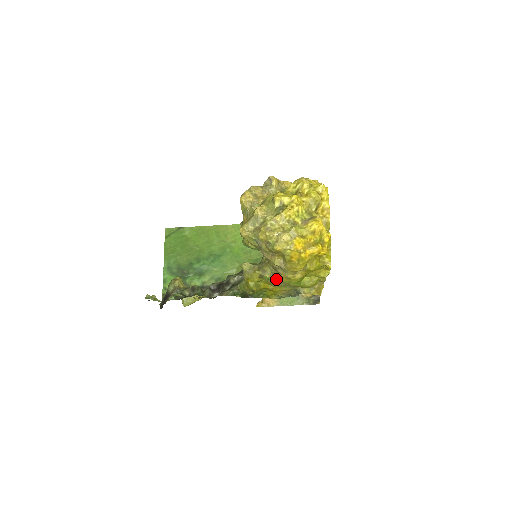
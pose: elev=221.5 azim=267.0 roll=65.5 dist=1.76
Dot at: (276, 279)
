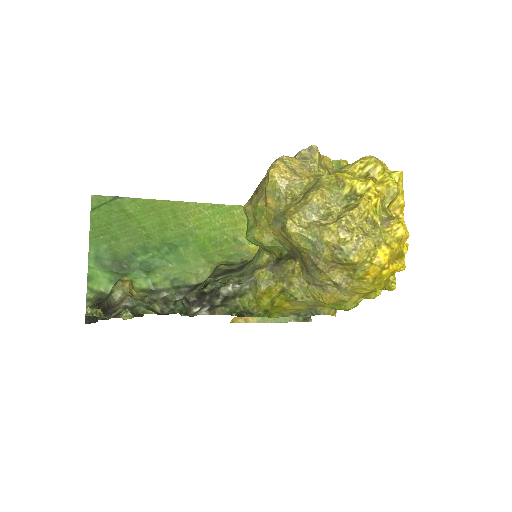
Dot at: (306, 296)
